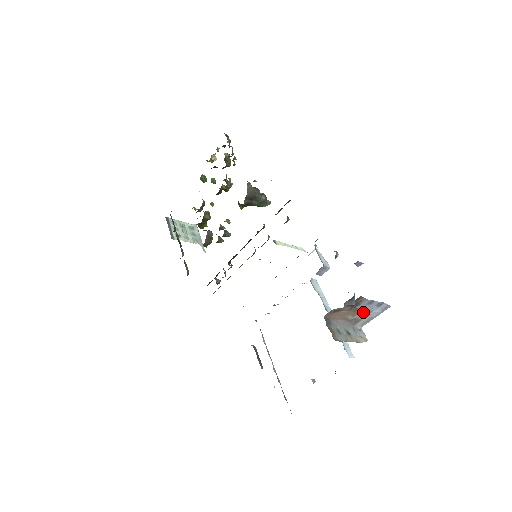
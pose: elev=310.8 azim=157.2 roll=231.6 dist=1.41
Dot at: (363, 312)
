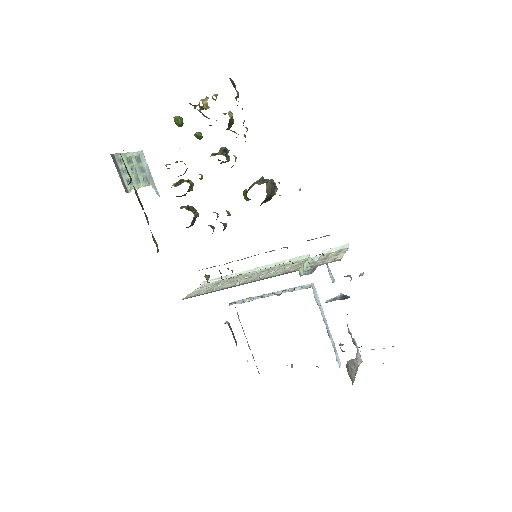
Dot at: occluded
